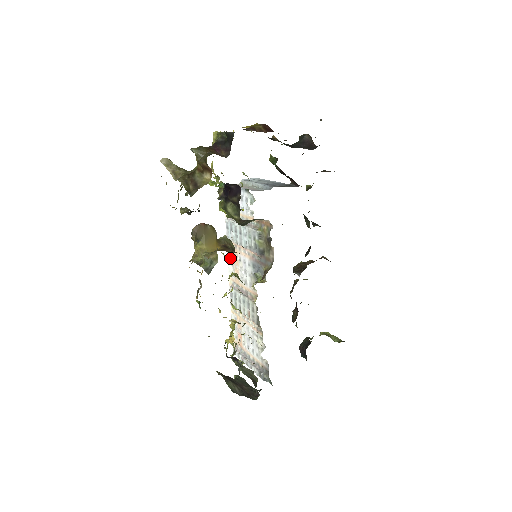
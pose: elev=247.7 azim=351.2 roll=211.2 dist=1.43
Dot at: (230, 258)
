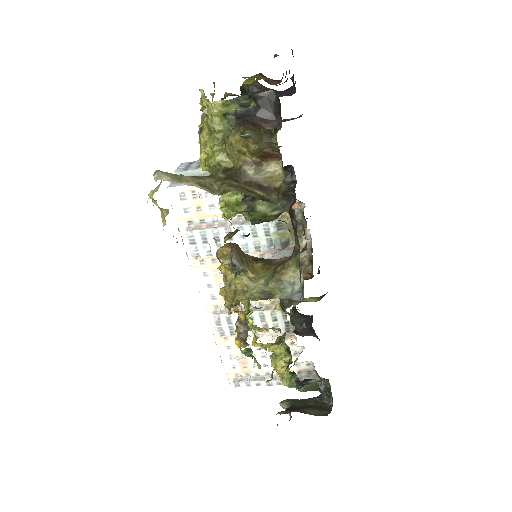
Dot at: (203, 280)
